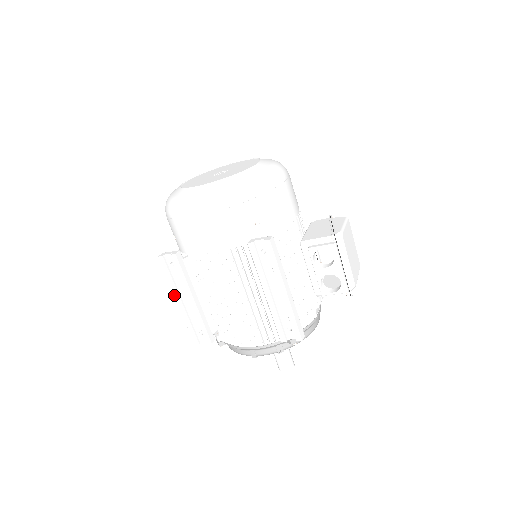
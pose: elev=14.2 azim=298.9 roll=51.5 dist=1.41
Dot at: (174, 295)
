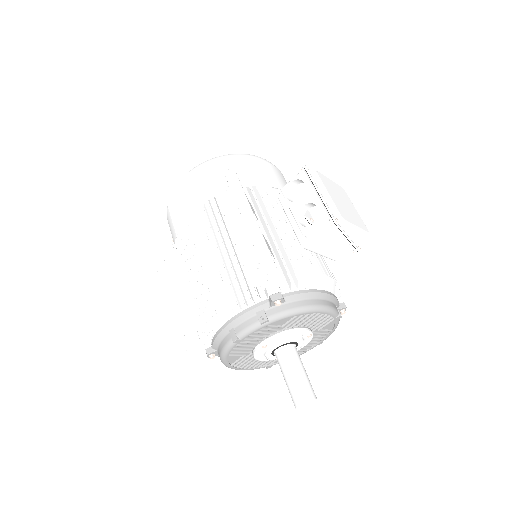
Dot at: (163, 292)
